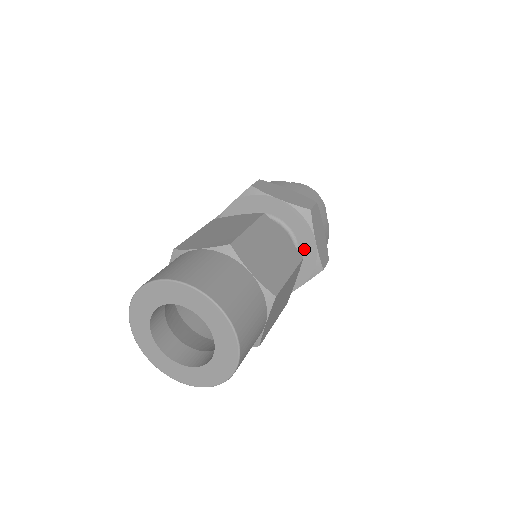
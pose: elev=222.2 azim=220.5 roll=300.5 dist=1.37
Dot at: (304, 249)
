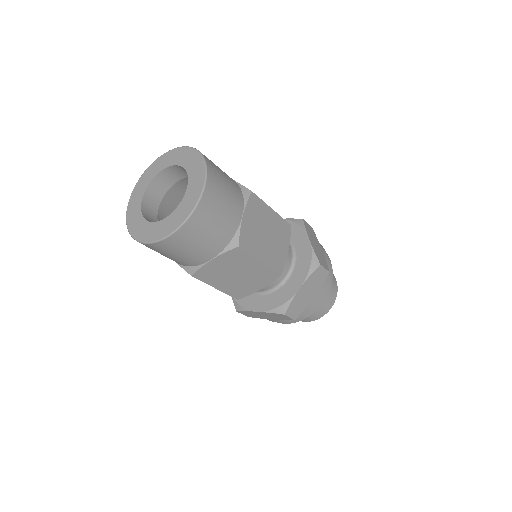
Dot at: (300, 249)
